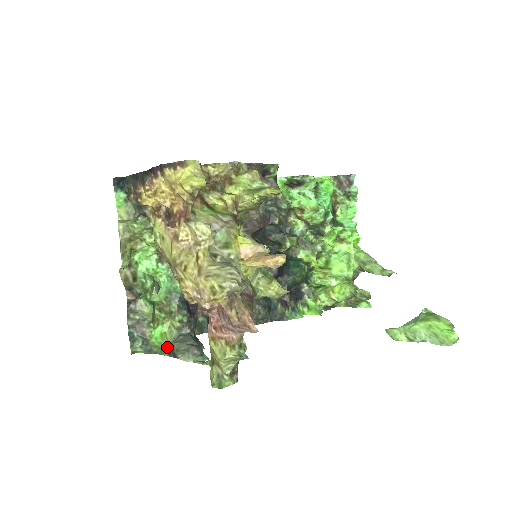
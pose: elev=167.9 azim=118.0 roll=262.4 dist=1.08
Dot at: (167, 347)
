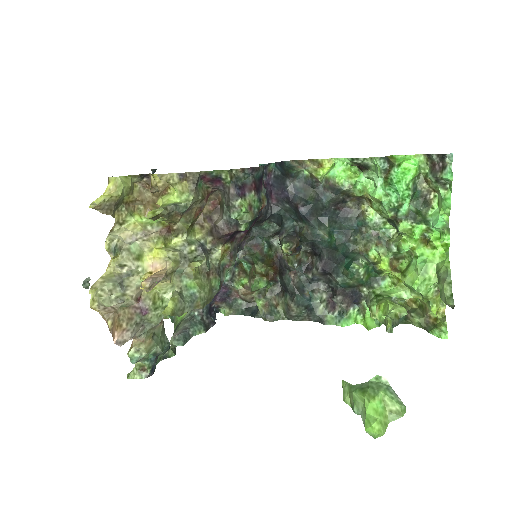
Dot at: (179, 322)
